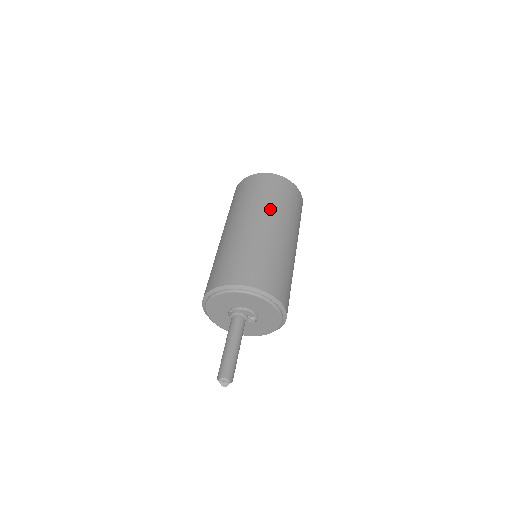
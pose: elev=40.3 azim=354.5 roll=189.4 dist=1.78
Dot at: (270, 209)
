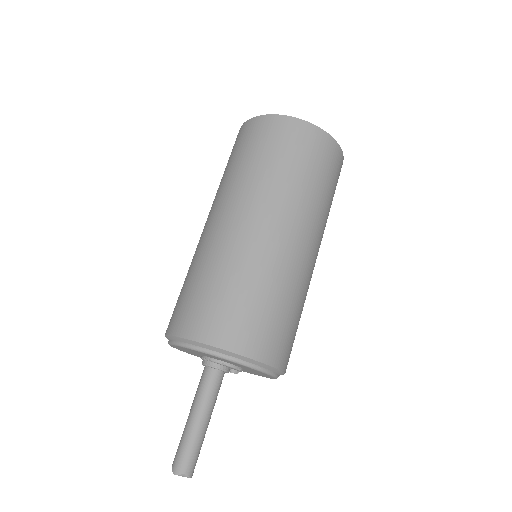
Dot at: (306, 206)
